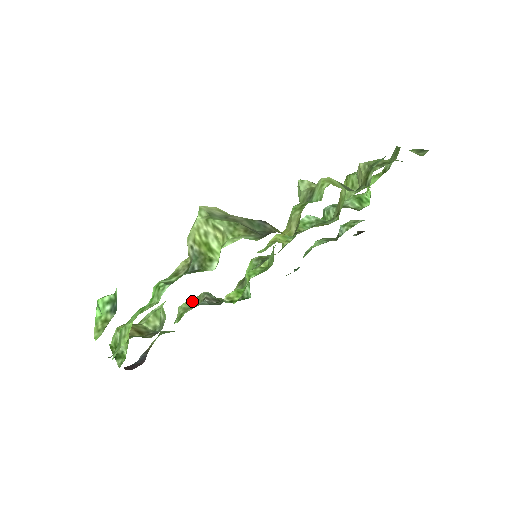
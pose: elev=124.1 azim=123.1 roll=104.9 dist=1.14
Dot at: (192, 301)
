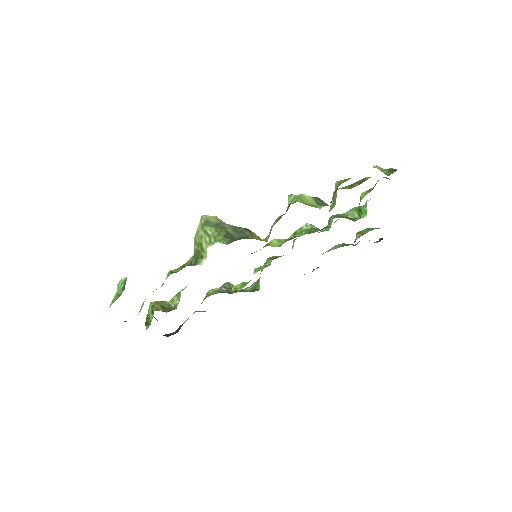
Dot at: (217, 289)
